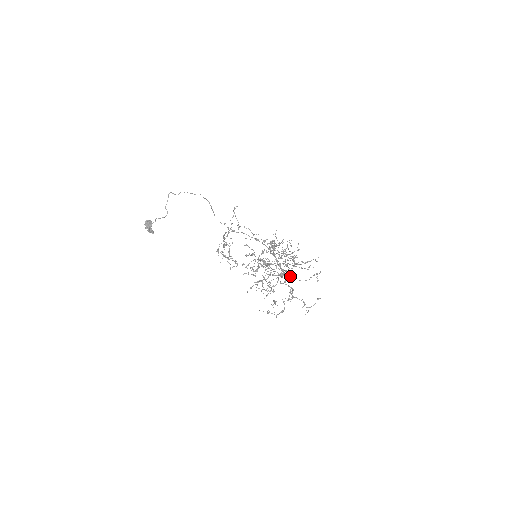
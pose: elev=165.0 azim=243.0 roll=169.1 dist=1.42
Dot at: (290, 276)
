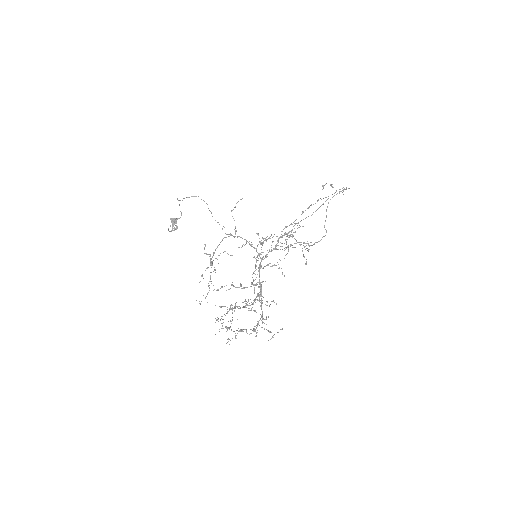
Dot at: occluded
